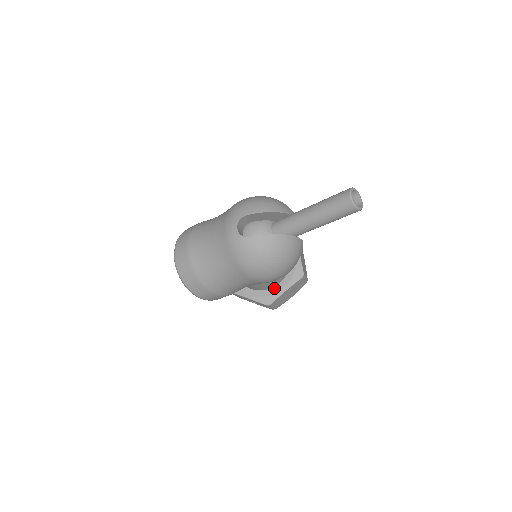
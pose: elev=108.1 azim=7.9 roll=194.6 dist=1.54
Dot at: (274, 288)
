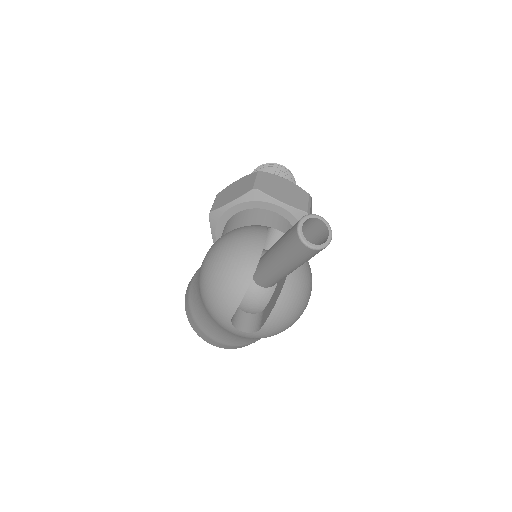
Dot at: occluded
